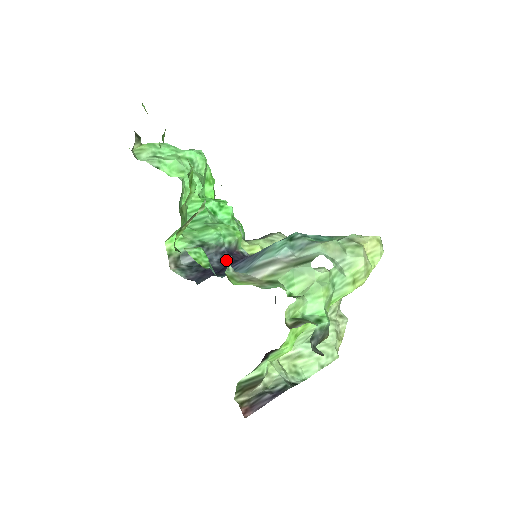
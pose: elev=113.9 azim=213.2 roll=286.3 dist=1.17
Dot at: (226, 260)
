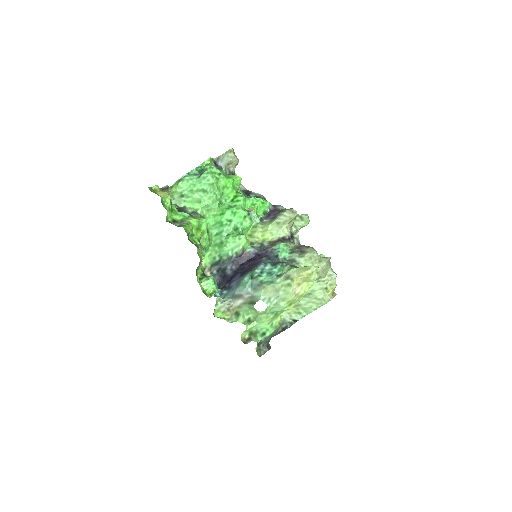
Dot at: (236, 266)
